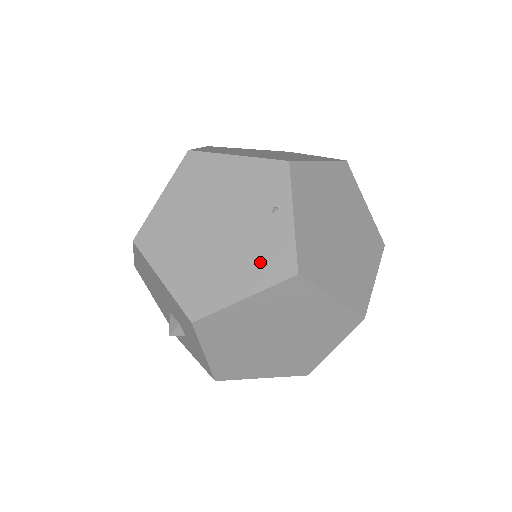
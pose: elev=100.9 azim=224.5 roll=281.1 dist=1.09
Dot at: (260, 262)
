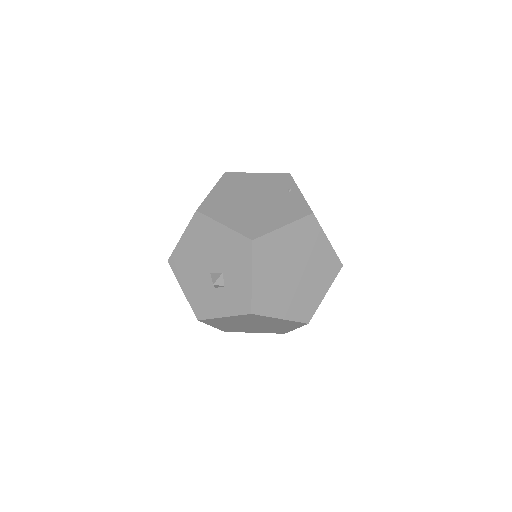
Dot at: (288, 210)
